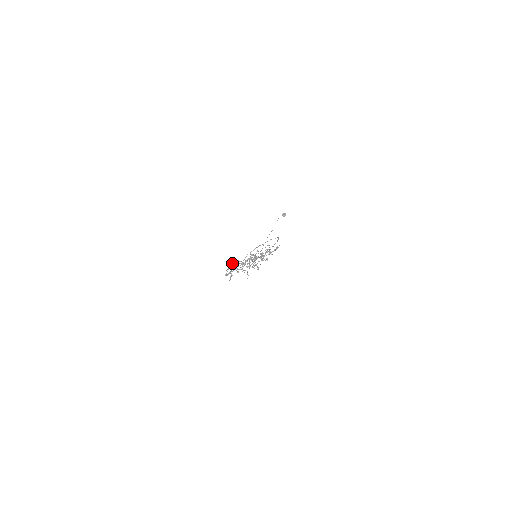
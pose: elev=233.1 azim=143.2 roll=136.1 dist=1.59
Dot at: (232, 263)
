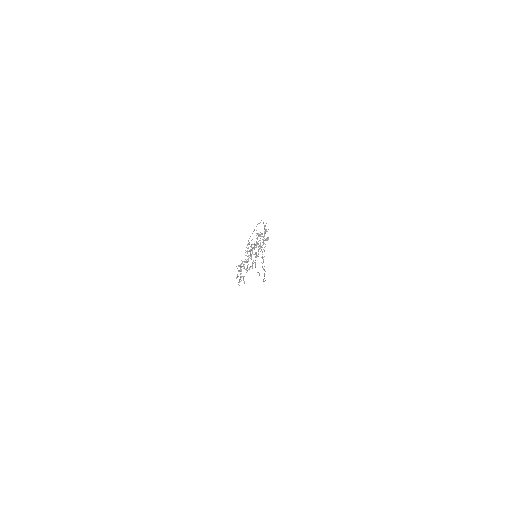
Dot at: occluded
